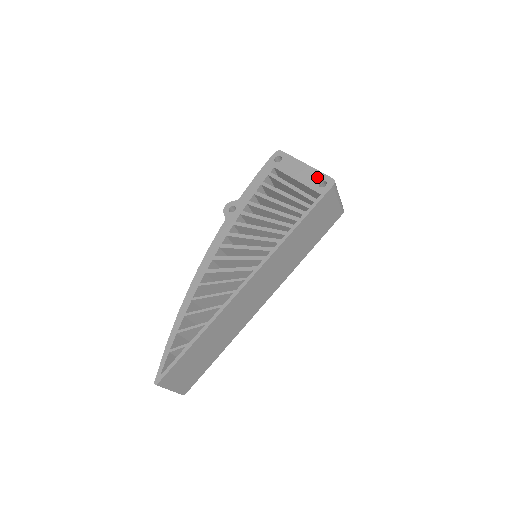
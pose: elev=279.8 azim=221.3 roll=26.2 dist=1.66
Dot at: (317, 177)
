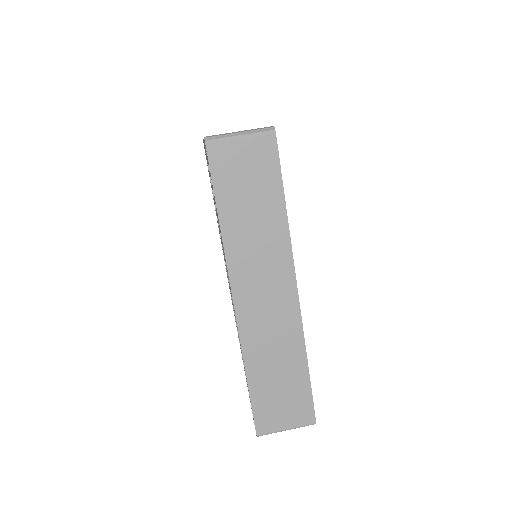
Dot at: (205, 147)
